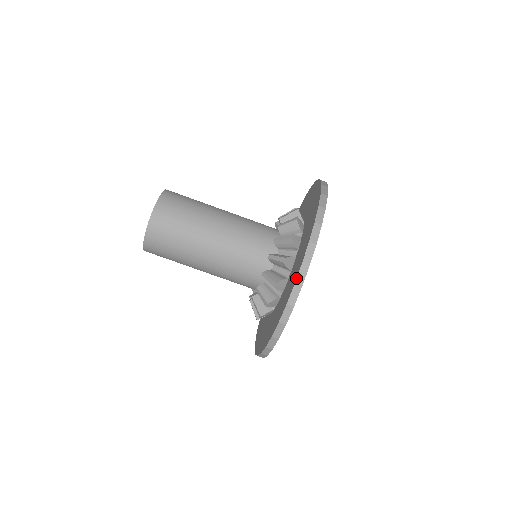
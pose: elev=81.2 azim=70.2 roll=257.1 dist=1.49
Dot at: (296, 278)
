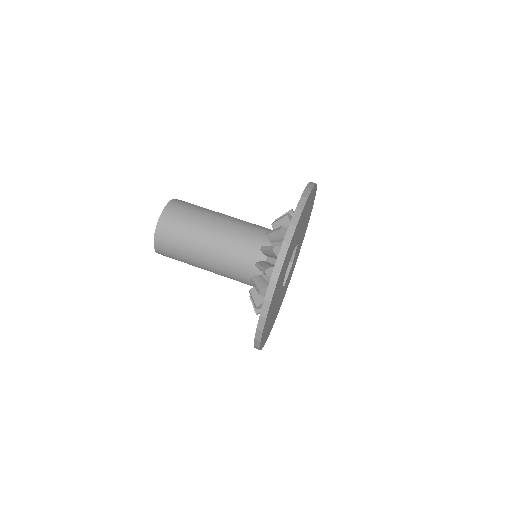
Dot at: (309, 182)
